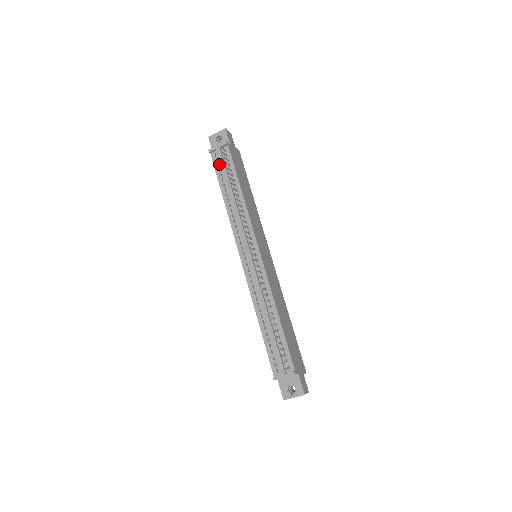
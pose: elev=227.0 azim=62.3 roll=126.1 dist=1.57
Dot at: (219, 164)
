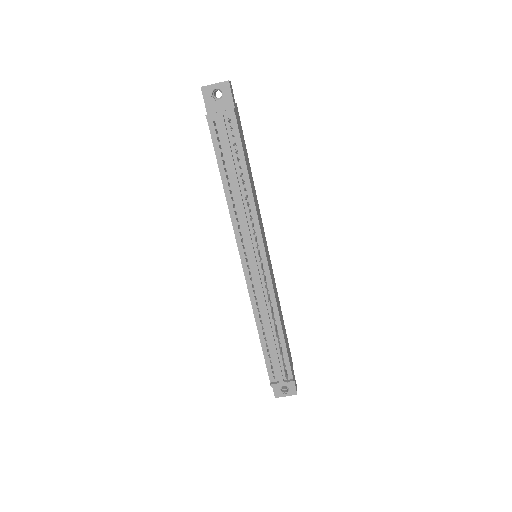
Dot at: (220, 138)
